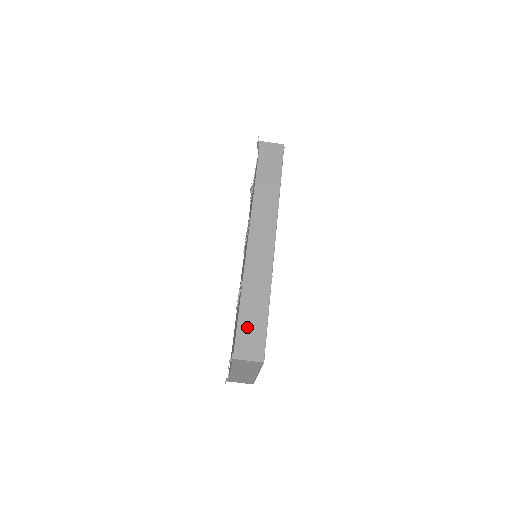
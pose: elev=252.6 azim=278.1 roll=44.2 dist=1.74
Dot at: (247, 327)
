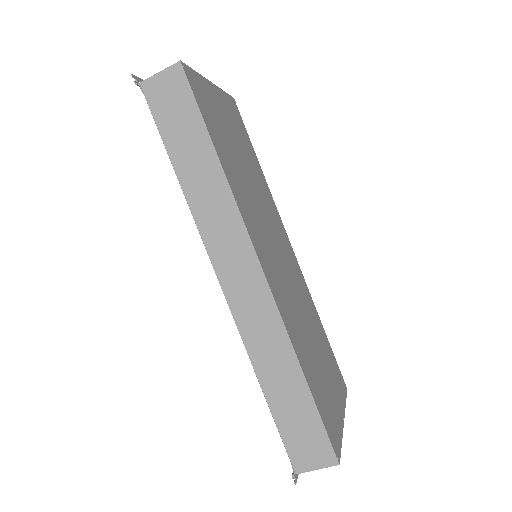
Dot at: (292, 426)
